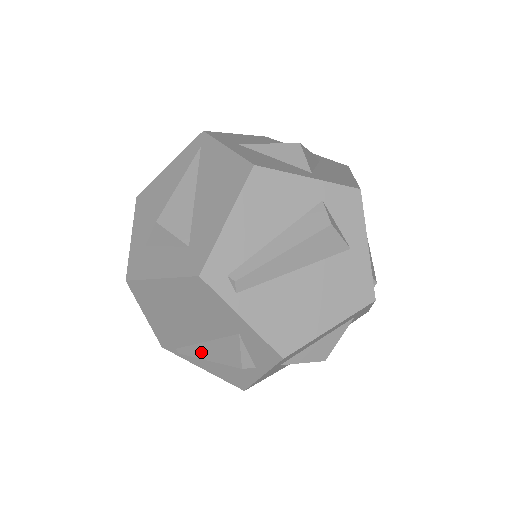
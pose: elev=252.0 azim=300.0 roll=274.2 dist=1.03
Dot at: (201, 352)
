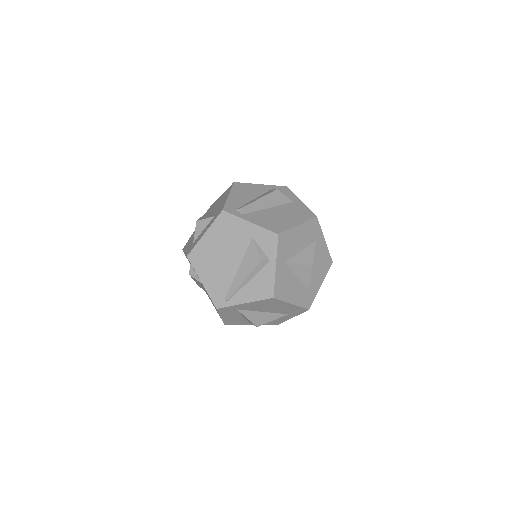
Dot at: (239, 279)
